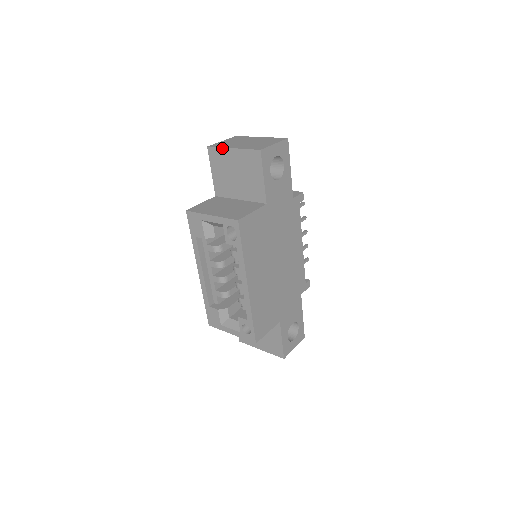
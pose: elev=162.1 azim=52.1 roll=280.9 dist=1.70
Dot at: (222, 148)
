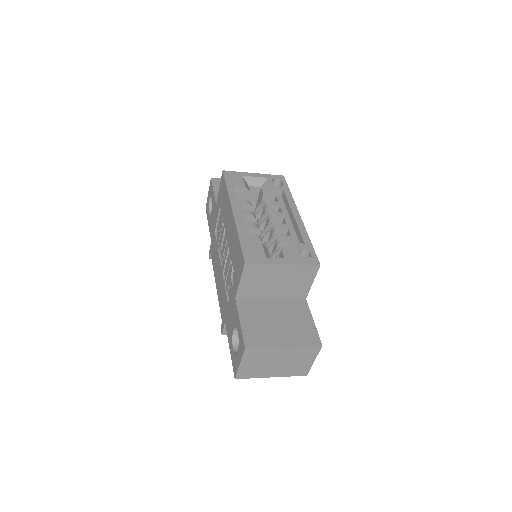
Dot at: occluded
